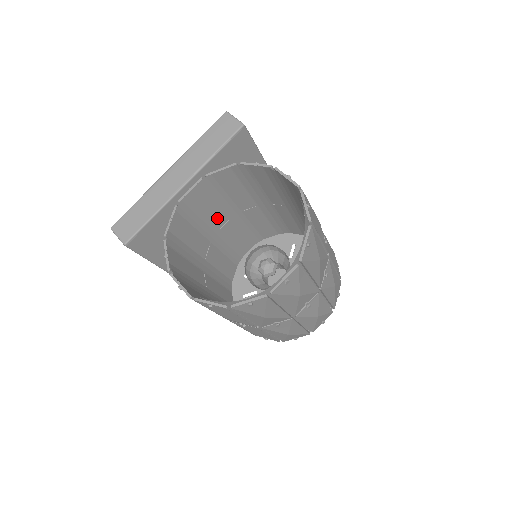
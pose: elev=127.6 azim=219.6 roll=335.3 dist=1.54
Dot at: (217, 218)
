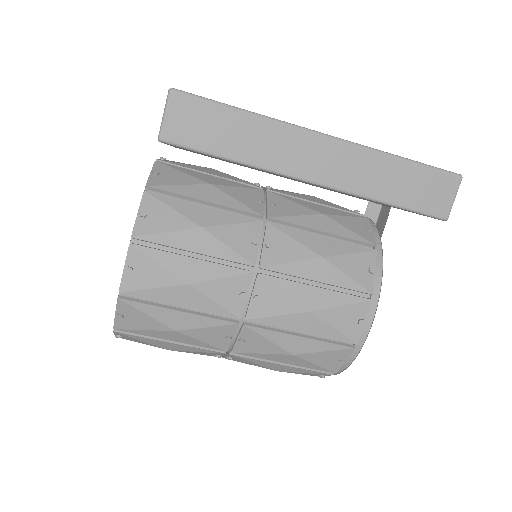
Dot at: occluded
